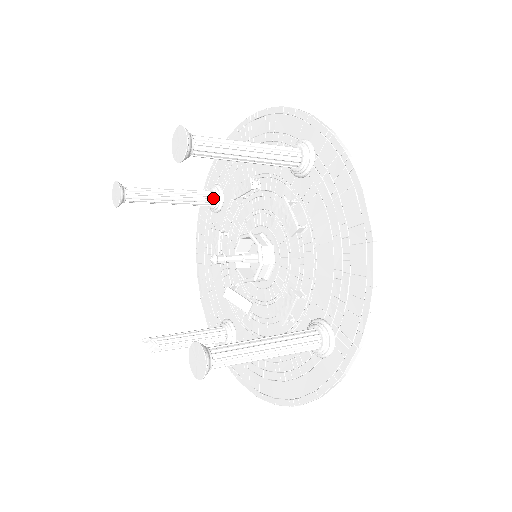
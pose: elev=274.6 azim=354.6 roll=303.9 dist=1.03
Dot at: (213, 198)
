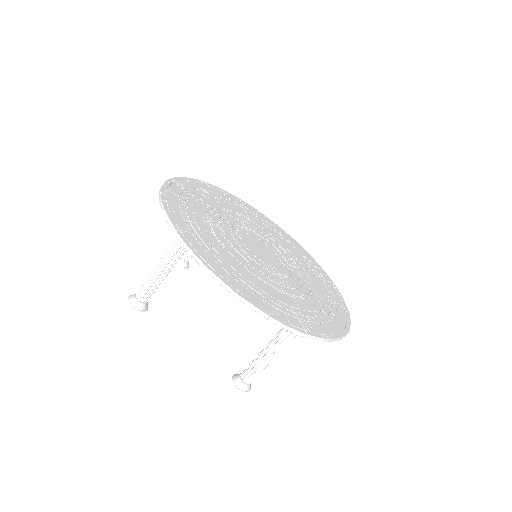
Dot at: occluded
